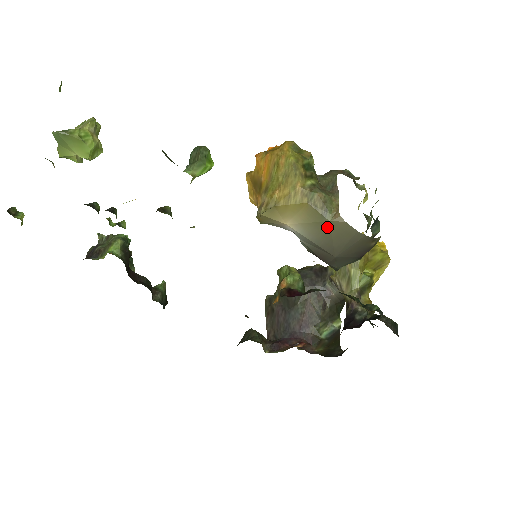
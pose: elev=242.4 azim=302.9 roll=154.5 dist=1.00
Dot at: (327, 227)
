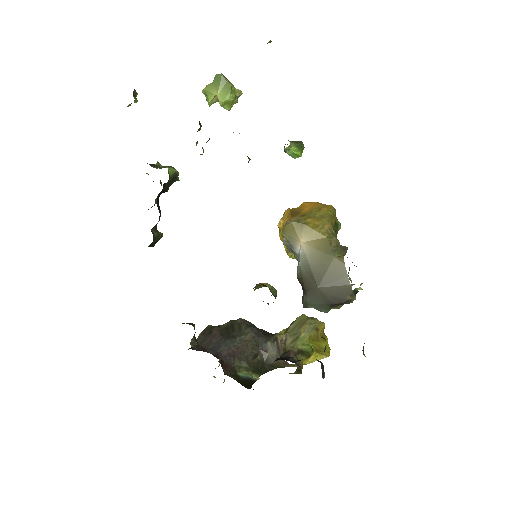
Dot at: (329, 260)
